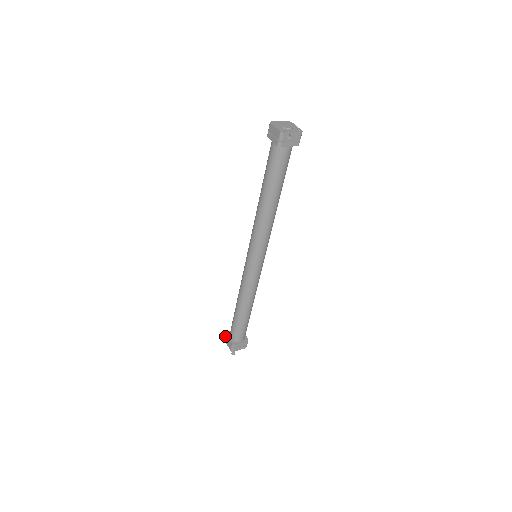
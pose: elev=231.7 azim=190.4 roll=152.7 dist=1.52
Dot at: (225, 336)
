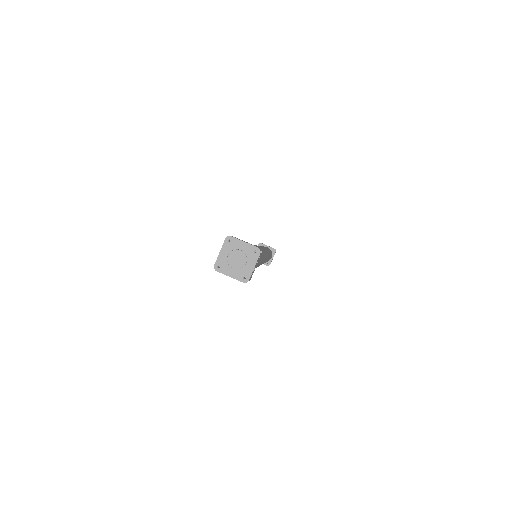
Dot at: occluded
